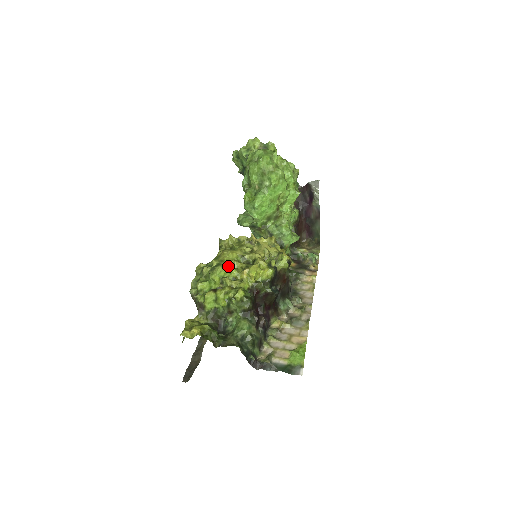
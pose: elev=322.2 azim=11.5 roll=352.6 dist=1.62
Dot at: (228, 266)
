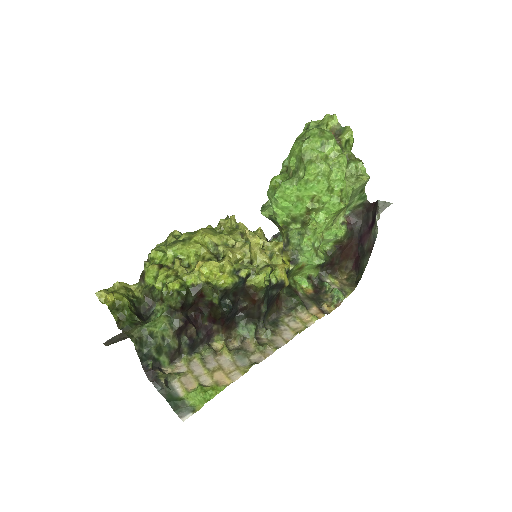
Dot at: (188, 247)
